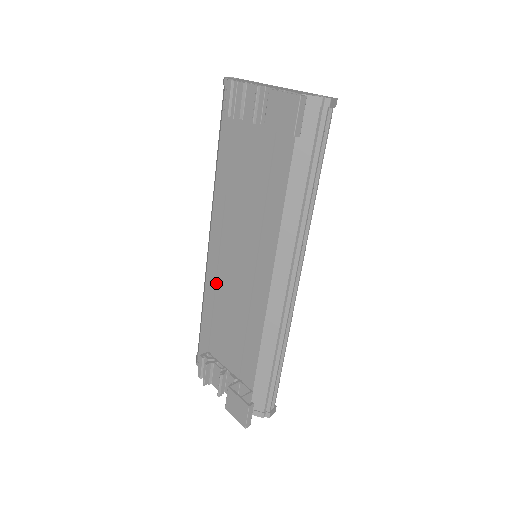
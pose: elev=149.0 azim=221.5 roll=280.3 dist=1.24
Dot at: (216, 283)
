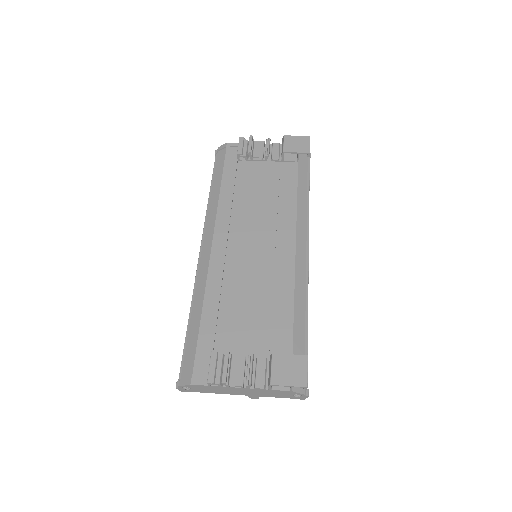
Dot at: (222, 277)
